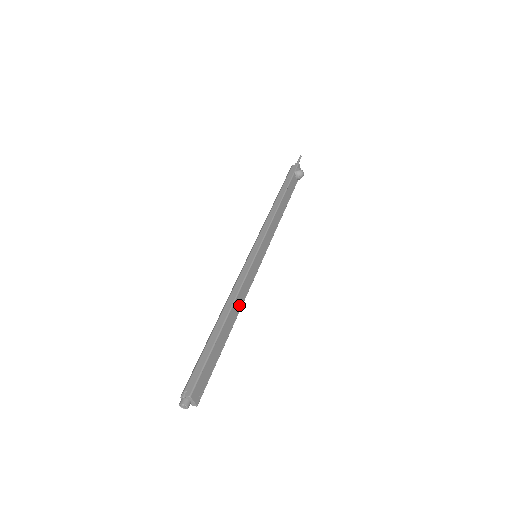
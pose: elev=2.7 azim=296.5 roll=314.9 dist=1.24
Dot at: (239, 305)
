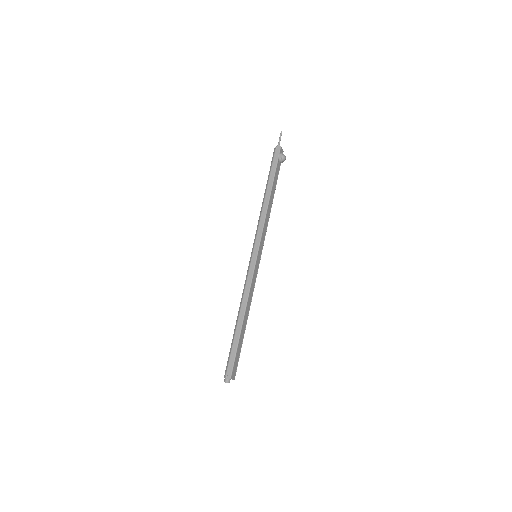
Dot at: (250, 303)
